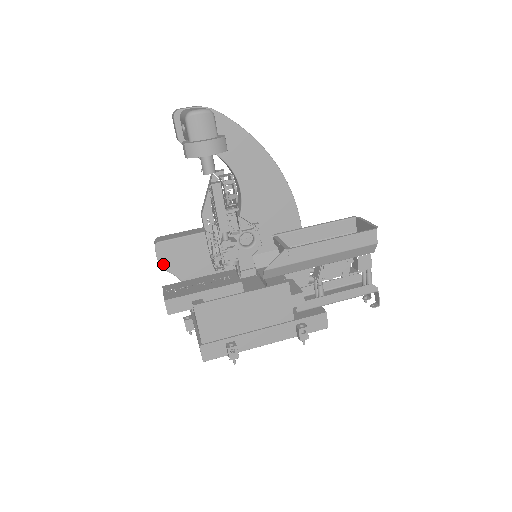
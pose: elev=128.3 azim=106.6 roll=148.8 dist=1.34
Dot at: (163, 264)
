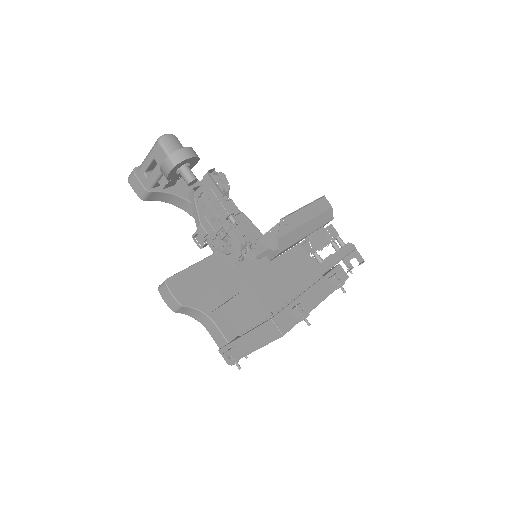
Dot at: (180, 300)
